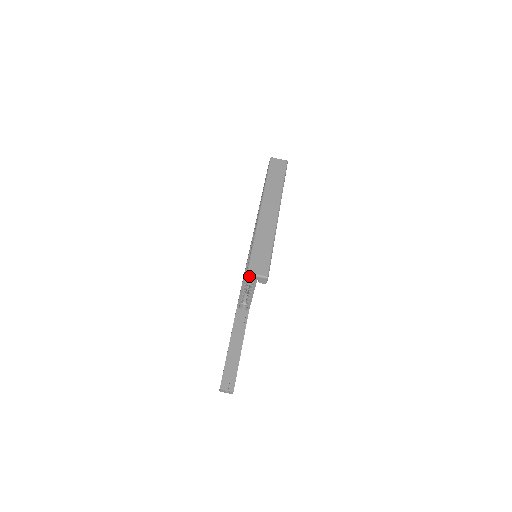
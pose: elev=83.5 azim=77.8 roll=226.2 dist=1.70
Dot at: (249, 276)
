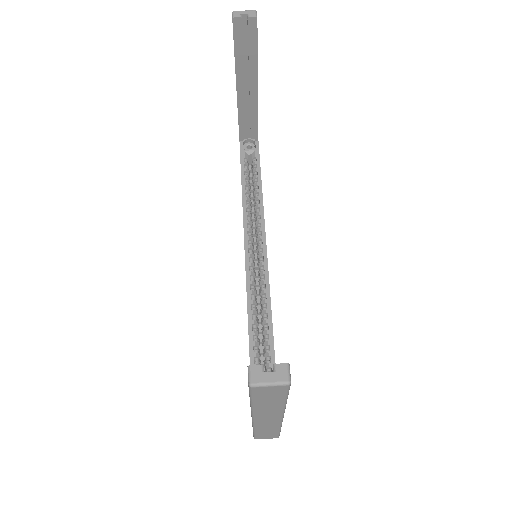
Dot at: (236, 13)
